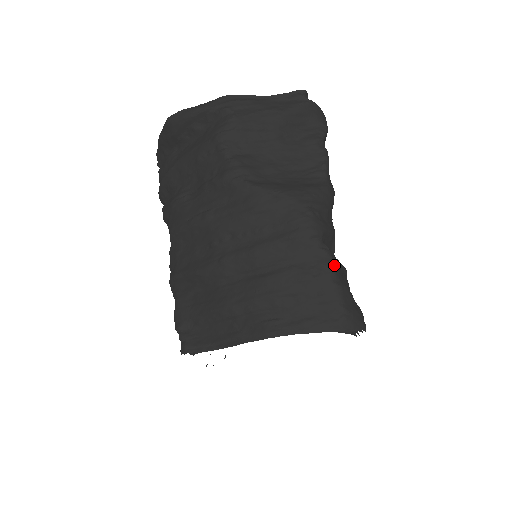
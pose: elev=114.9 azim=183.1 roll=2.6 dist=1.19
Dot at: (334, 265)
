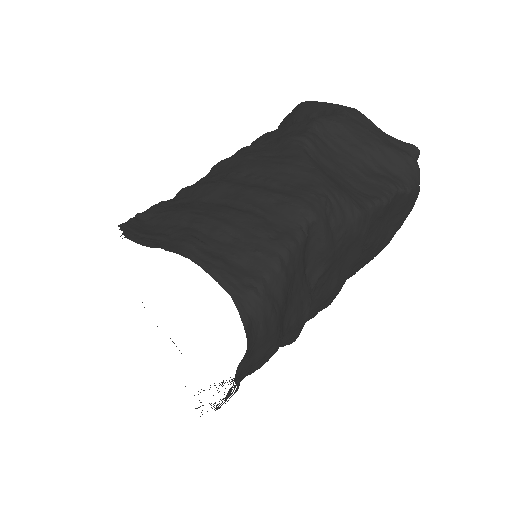
Dot at: (296, 249)
